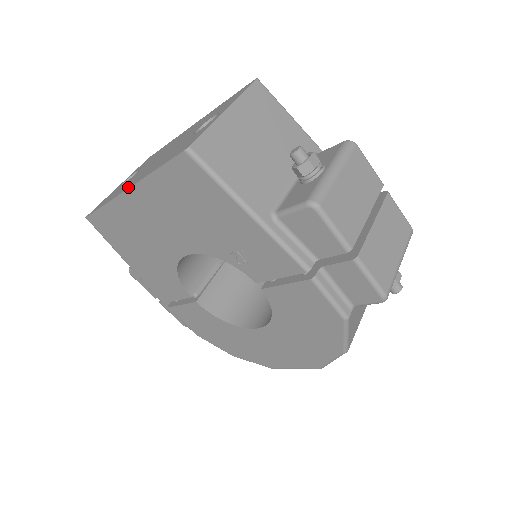
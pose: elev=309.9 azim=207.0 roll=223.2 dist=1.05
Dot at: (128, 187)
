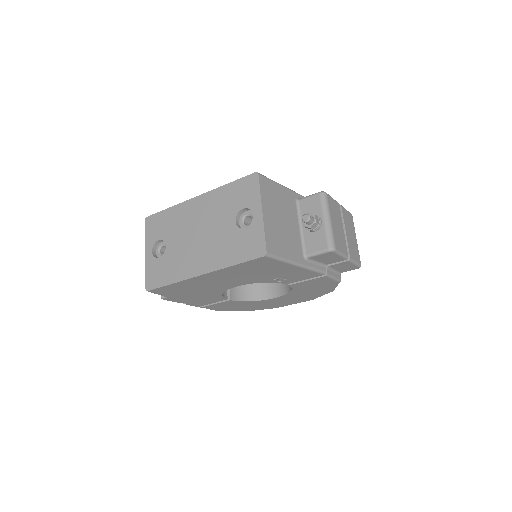
Dot at: (200, 272)
